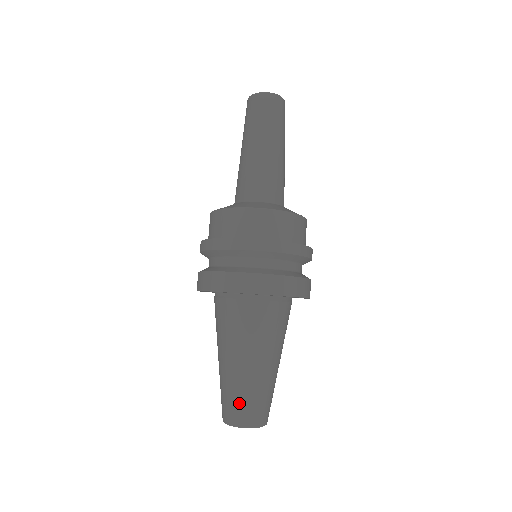
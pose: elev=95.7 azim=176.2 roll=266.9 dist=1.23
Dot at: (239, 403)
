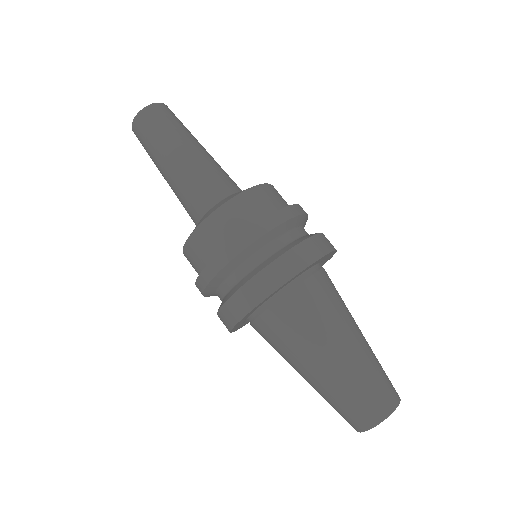
Dot at: (372, 390)
